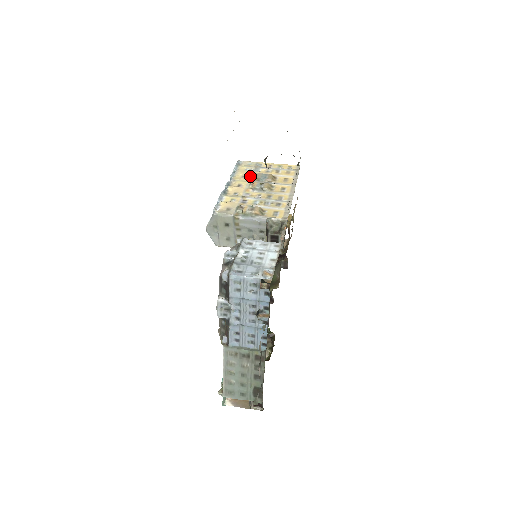
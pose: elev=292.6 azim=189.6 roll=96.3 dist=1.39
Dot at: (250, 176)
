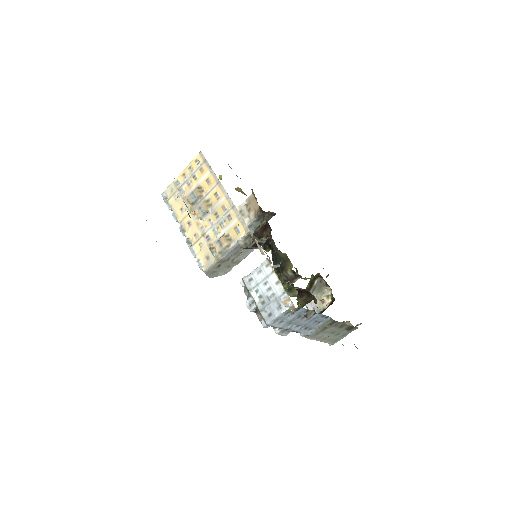
Dot at: (185, 205)
